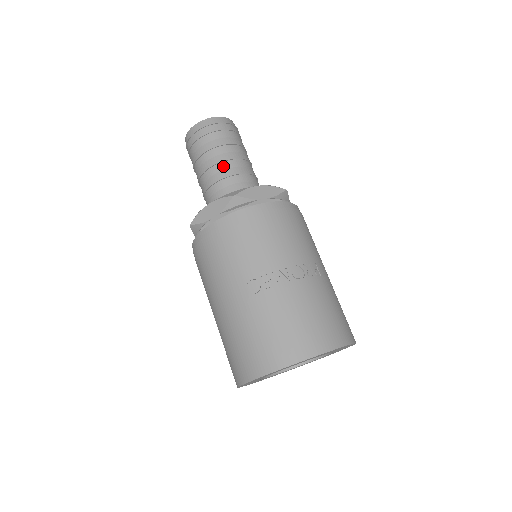
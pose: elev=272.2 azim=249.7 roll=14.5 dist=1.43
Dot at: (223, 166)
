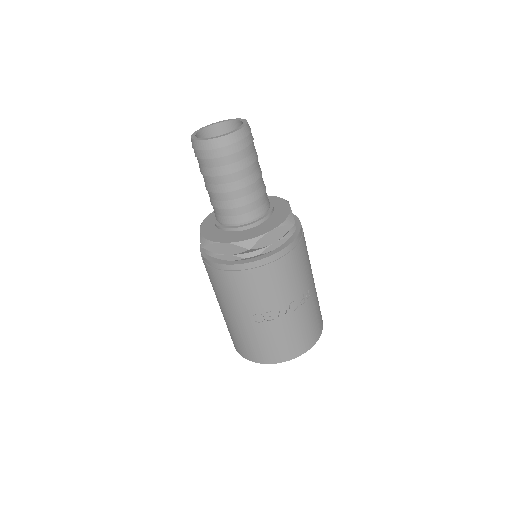
Dot at: (236, 195)
